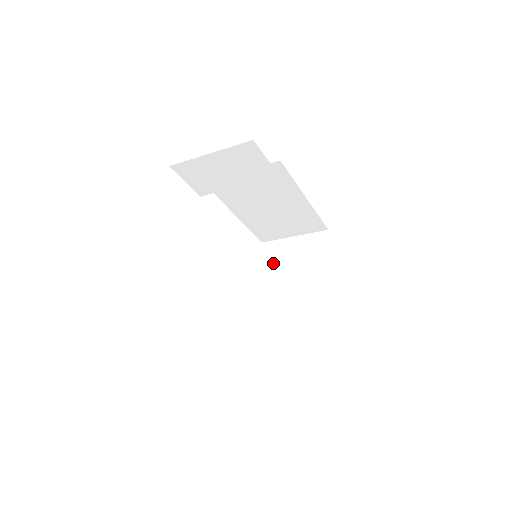
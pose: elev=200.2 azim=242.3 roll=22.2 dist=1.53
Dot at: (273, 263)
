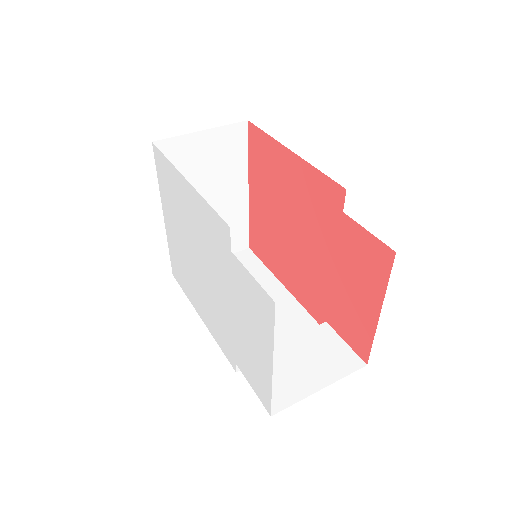
Dot at: occluded
